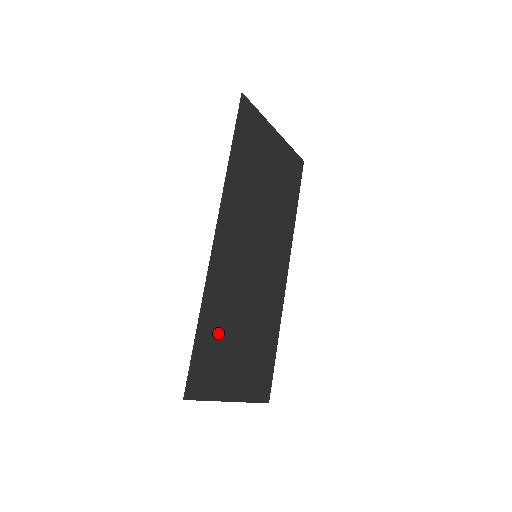
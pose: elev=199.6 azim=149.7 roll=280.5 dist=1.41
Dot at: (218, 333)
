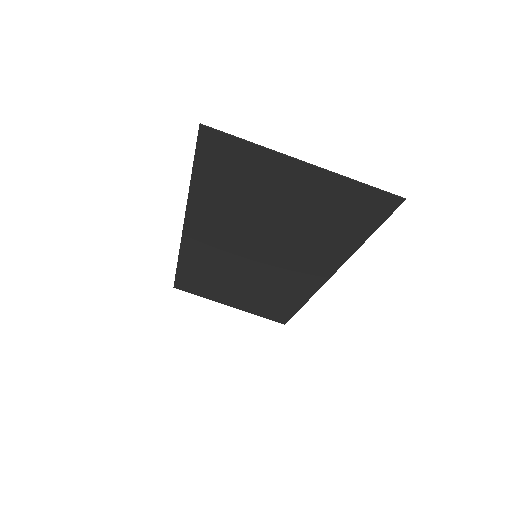
Dot at: (229, 191)
